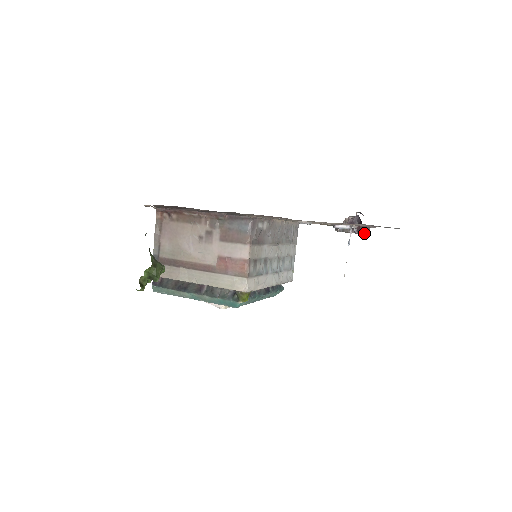
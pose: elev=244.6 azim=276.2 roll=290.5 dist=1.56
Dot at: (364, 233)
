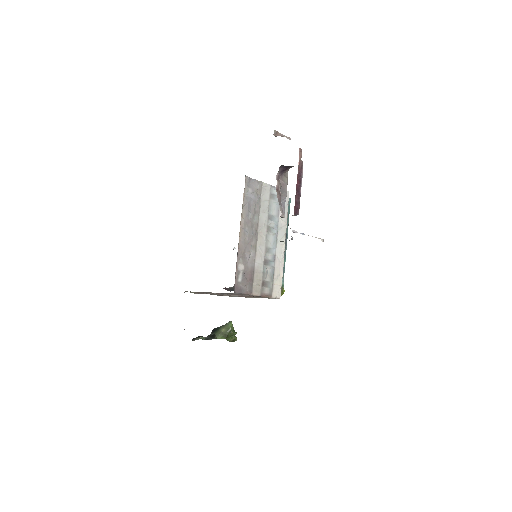
Dot at: (301, 179)
